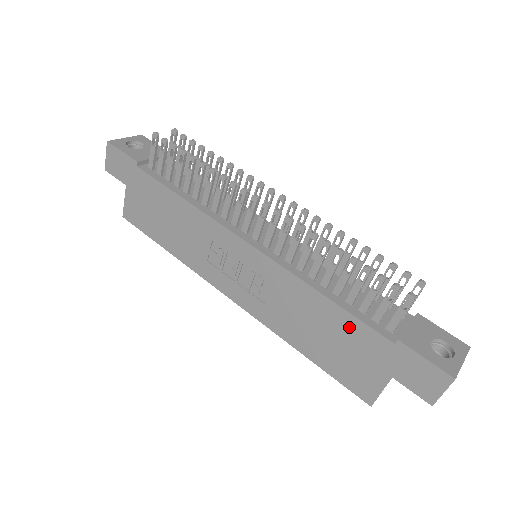
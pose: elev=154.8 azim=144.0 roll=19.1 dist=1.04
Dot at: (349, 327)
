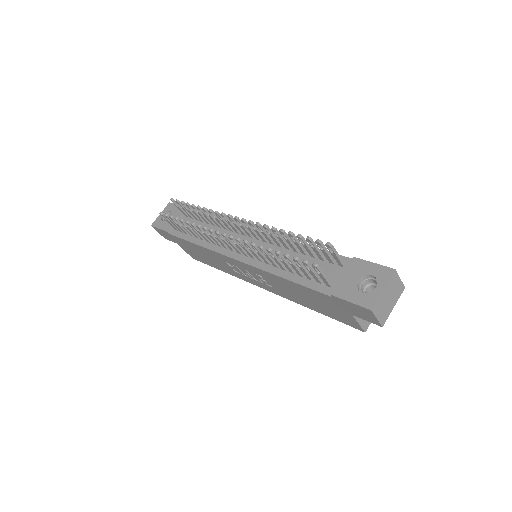
Dot at: (309, 292)
